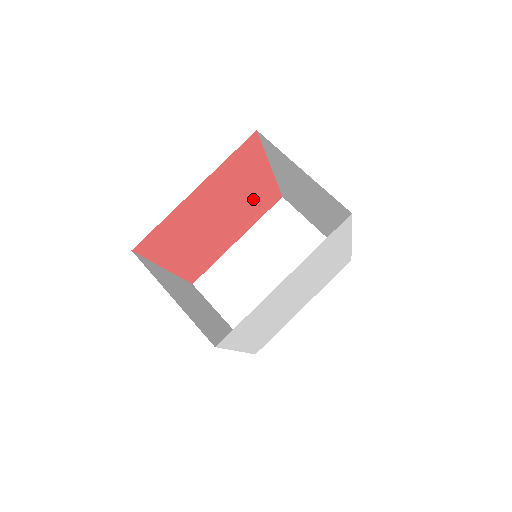
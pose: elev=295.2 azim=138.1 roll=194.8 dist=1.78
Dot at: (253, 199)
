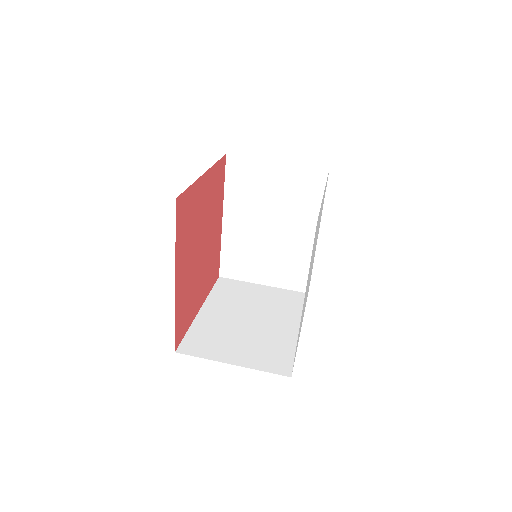
Dot at: (213, 249)
